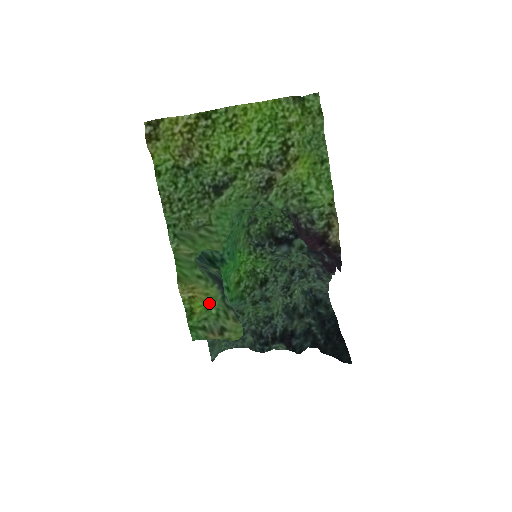
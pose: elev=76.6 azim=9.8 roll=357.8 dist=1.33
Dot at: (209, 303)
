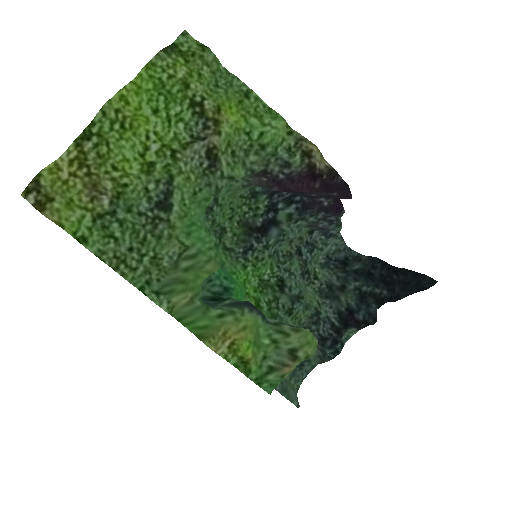
Dot at: (254, 336)
